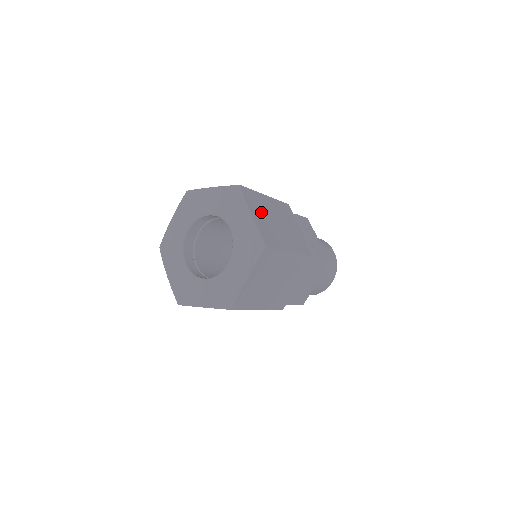
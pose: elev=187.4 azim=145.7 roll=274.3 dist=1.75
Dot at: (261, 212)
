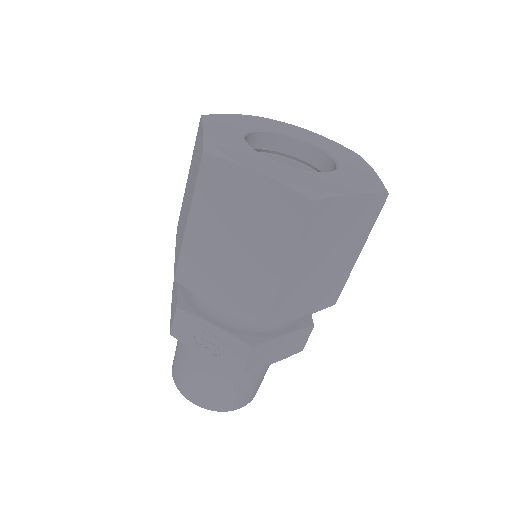
Dot at: occluded
